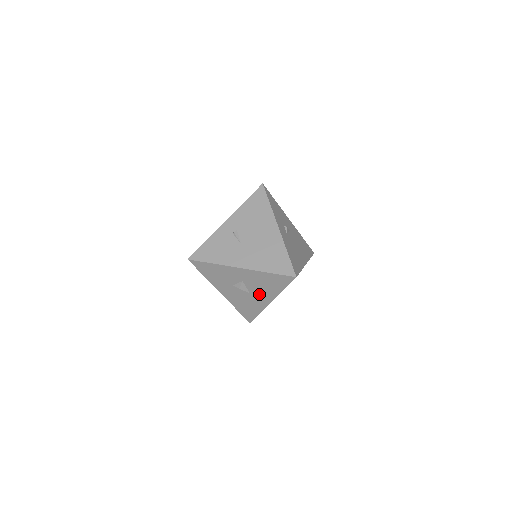
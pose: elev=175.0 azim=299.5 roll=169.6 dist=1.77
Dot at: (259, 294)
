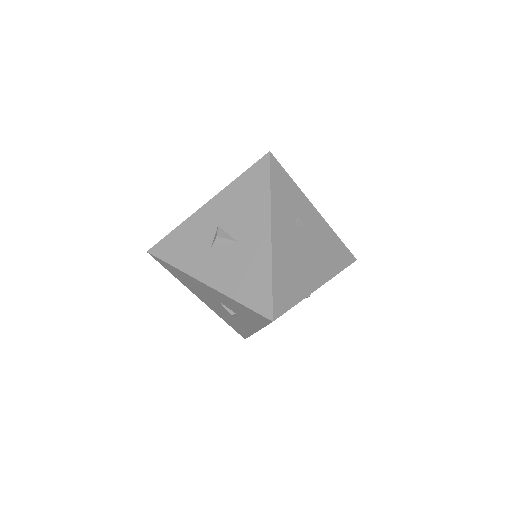
Dot at: (248, 231)
